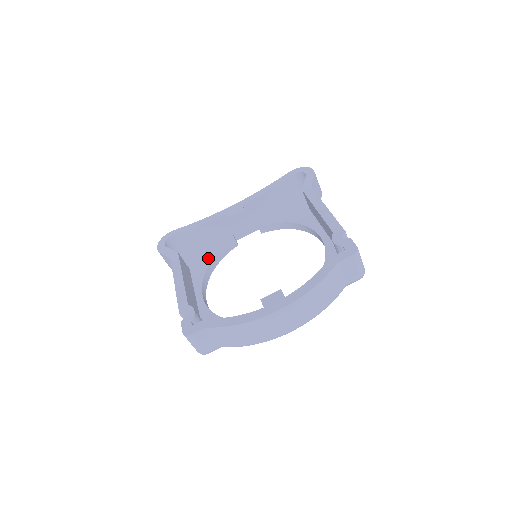
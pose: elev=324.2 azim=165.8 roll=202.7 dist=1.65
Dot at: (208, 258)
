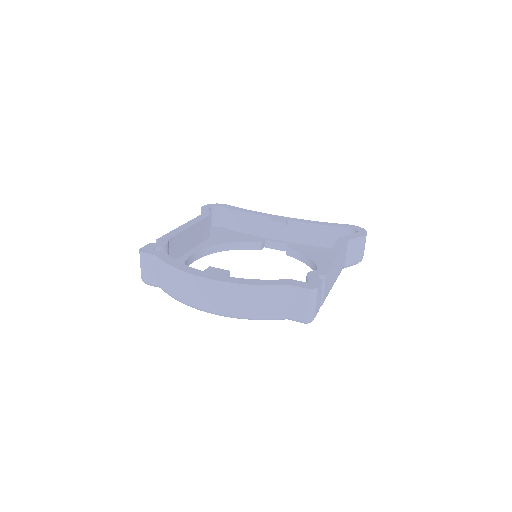
Dot at: (229, 239)
